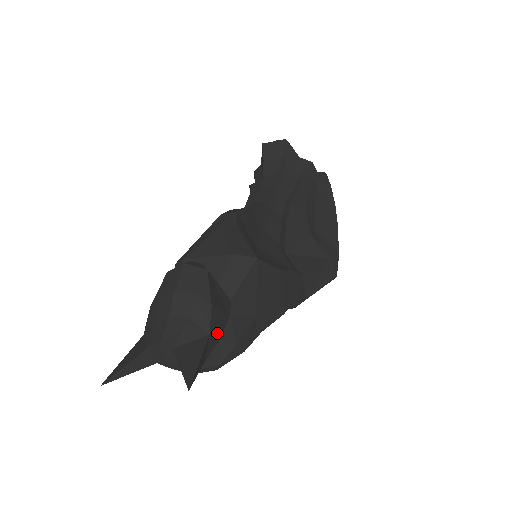
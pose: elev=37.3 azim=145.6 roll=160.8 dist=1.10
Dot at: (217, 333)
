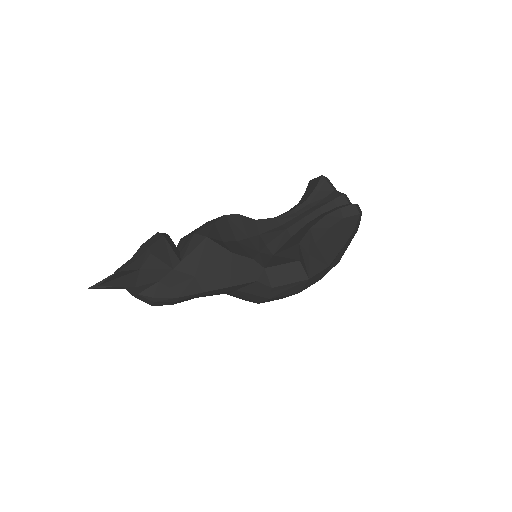
Dot at: (153, 274)
